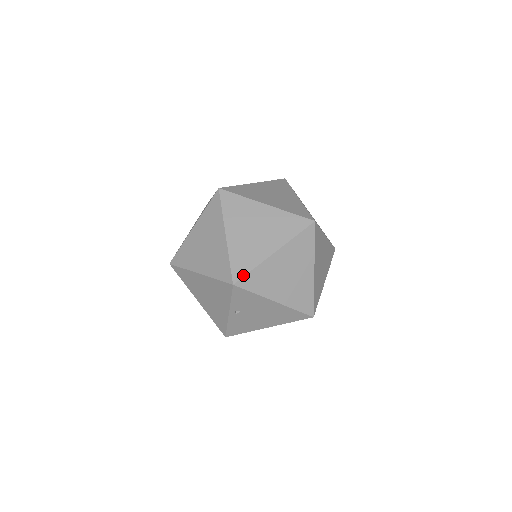
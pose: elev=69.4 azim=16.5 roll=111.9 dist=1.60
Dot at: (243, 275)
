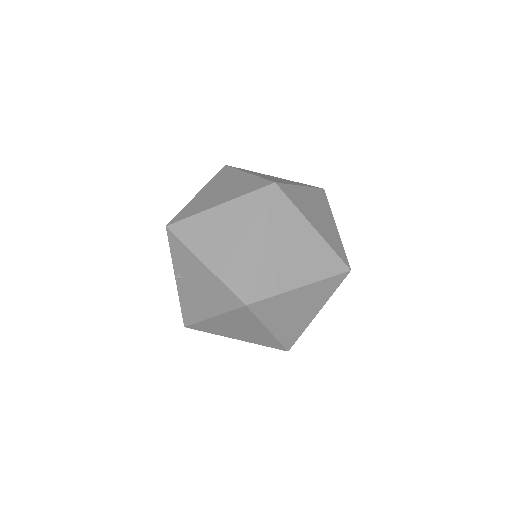
Dot at: (179, 220)
